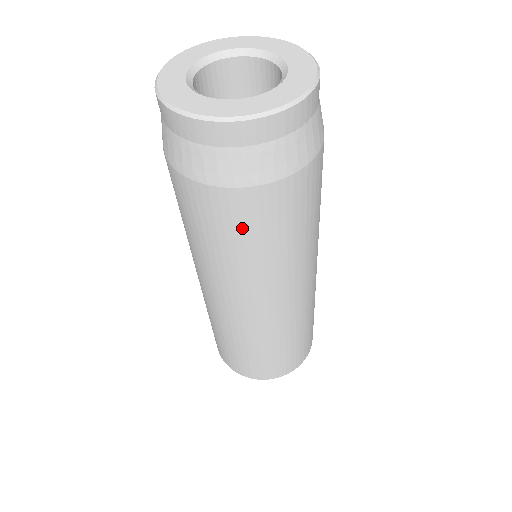
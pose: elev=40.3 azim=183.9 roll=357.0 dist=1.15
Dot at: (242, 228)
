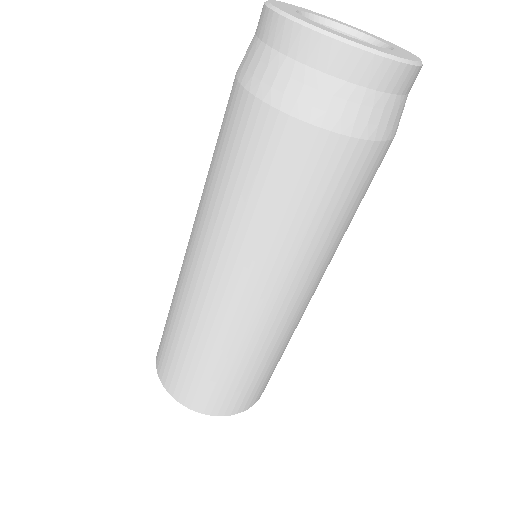
Dot at: (364, 190)
